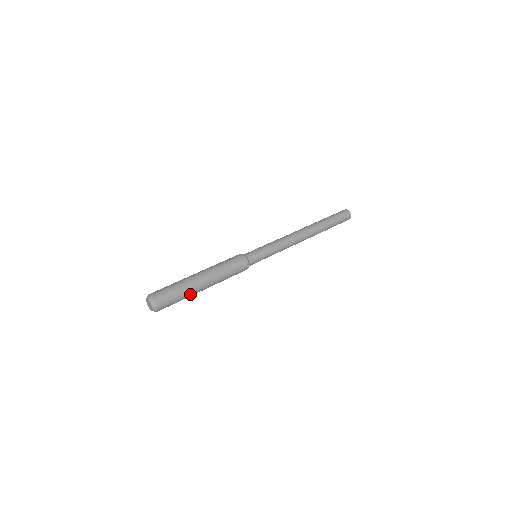
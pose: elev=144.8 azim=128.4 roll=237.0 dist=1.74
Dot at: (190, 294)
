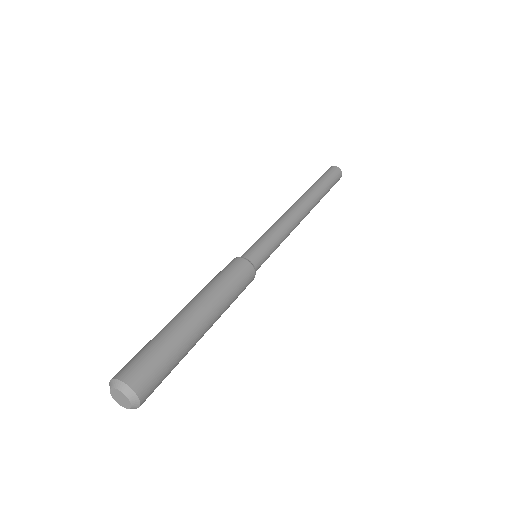
Dot at: (186, 346)
